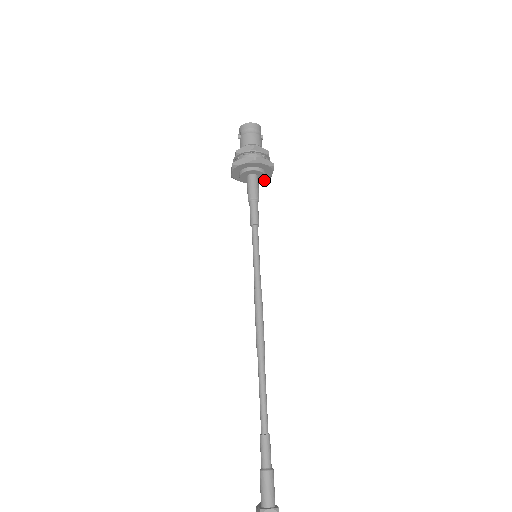
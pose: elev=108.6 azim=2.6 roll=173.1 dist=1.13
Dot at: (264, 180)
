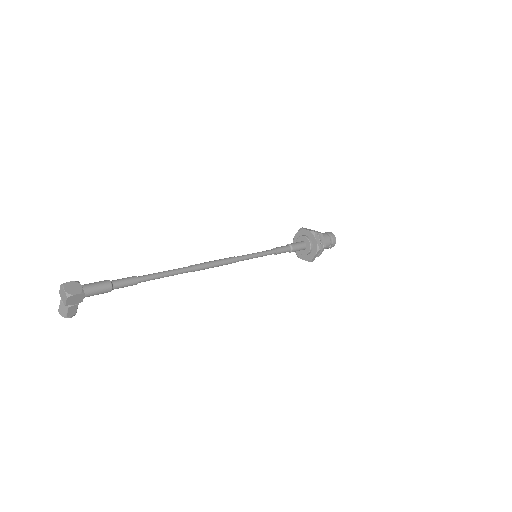
Dot at: (306, 260)
